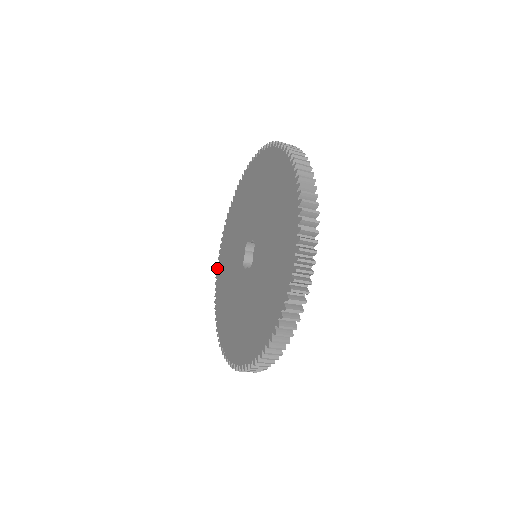
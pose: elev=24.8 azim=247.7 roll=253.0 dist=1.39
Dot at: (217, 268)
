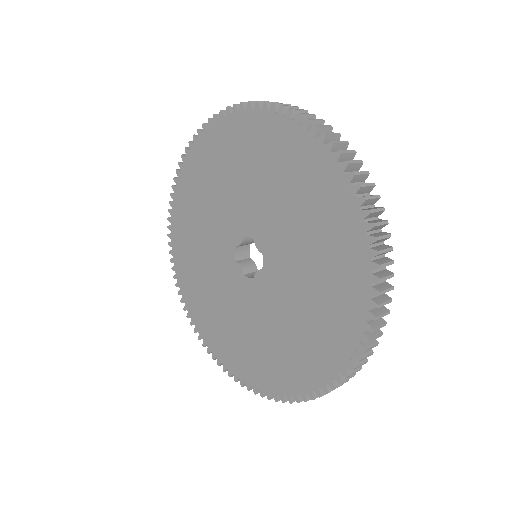
Dot at: (185, 157)
